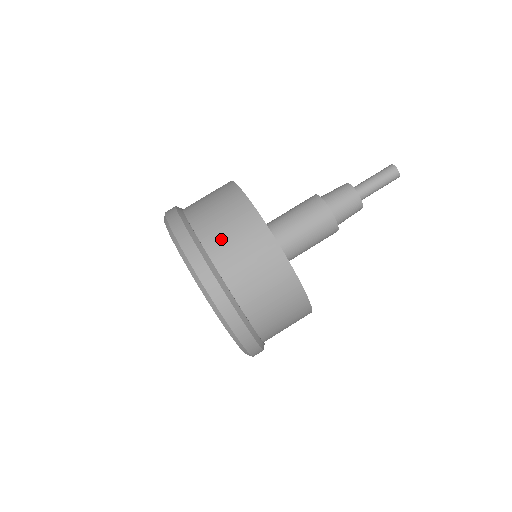
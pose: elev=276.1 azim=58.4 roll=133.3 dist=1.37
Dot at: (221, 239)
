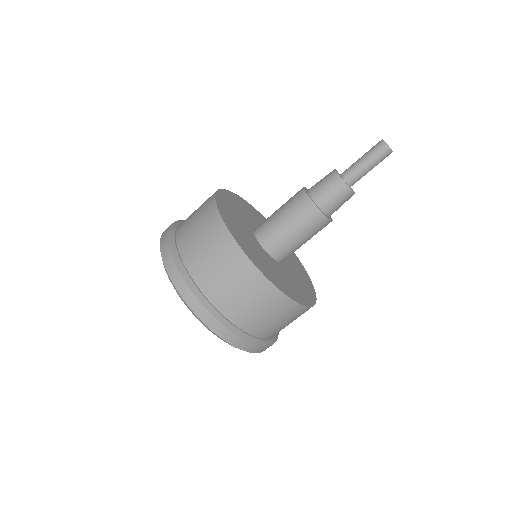
Dot at: (247, 314)
